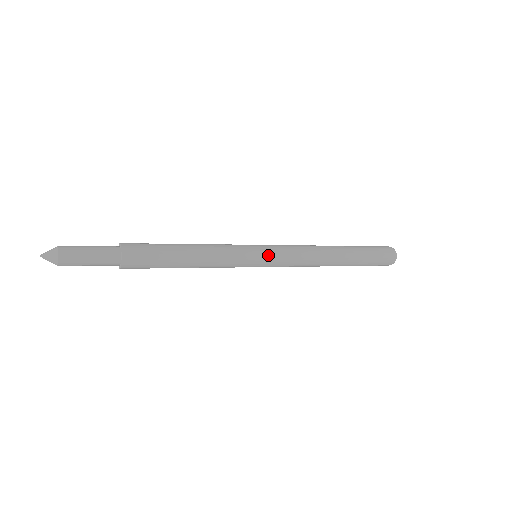
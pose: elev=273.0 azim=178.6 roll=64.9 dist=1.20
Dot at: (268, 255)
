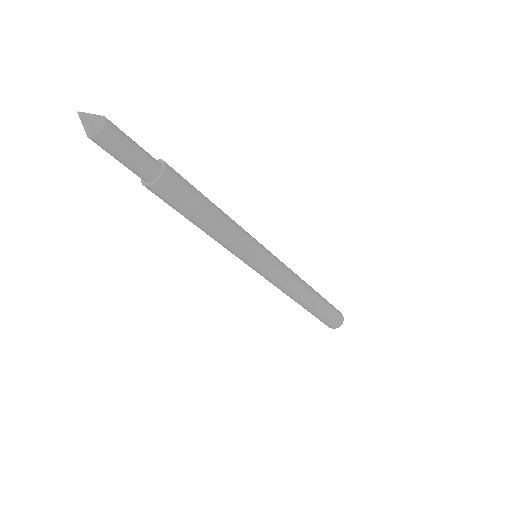
Dot at: (271, 254)
